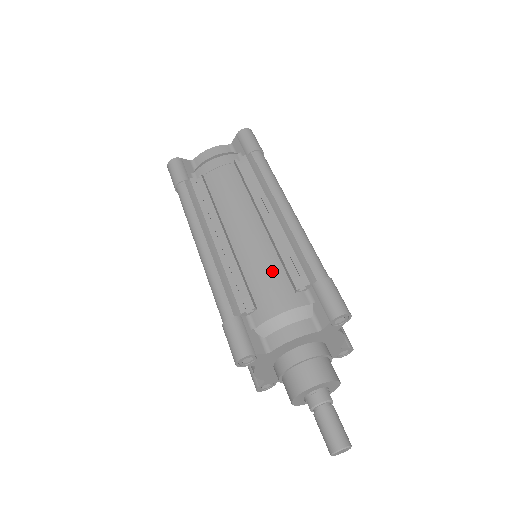
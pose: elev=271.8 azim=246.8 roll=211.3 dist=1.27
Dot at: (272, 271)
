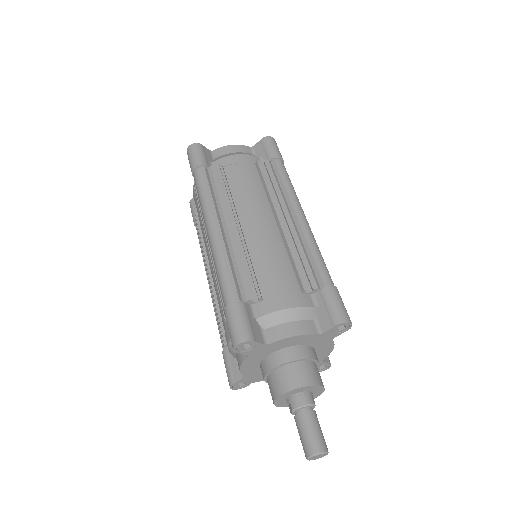
Dot at: (282, 268)
